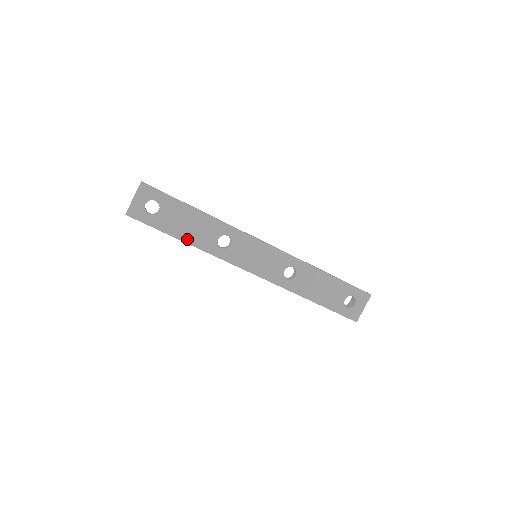
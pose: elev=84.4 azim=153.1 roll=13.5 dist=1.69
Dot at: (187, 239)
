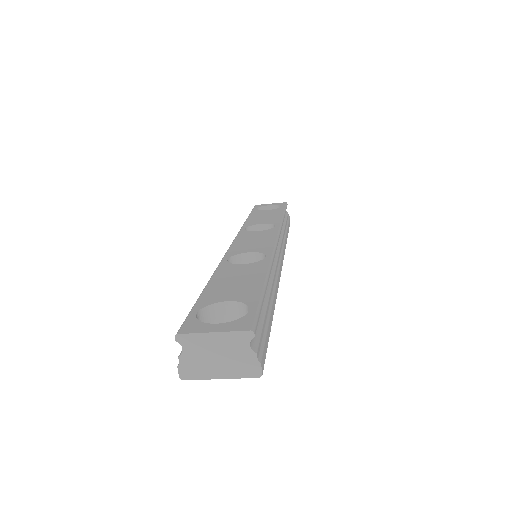
Dot at: occluded
